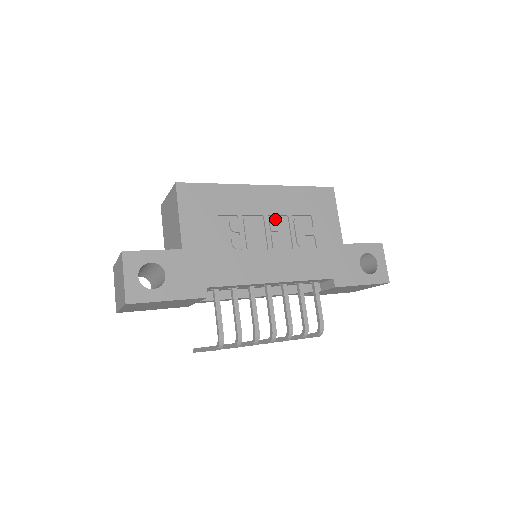
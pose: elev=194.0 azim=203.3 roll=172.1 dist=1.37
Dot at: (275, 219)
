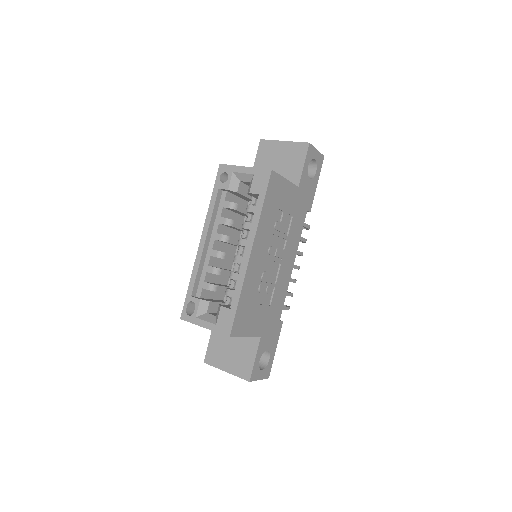
Dot at: (270, 249)
